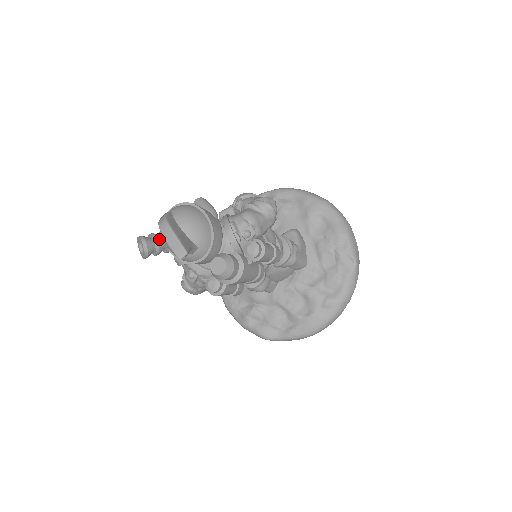
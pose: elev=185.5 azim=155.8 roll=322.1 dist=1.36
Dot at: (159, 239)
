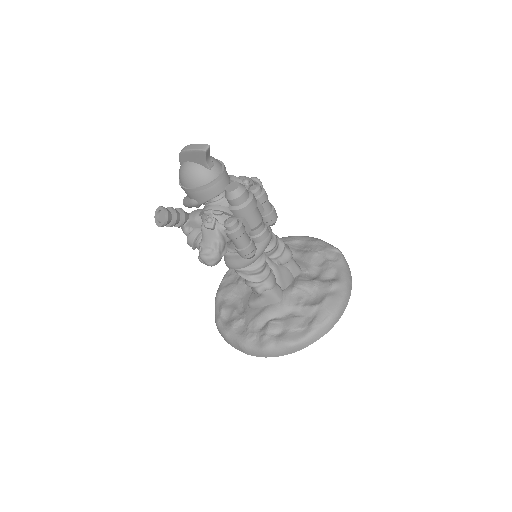
Dot at: (174, 209)
